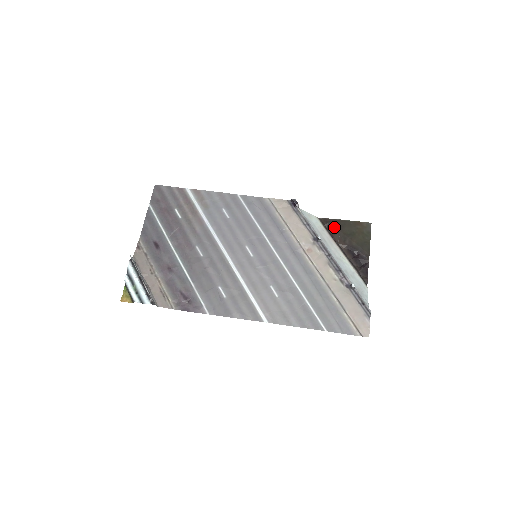
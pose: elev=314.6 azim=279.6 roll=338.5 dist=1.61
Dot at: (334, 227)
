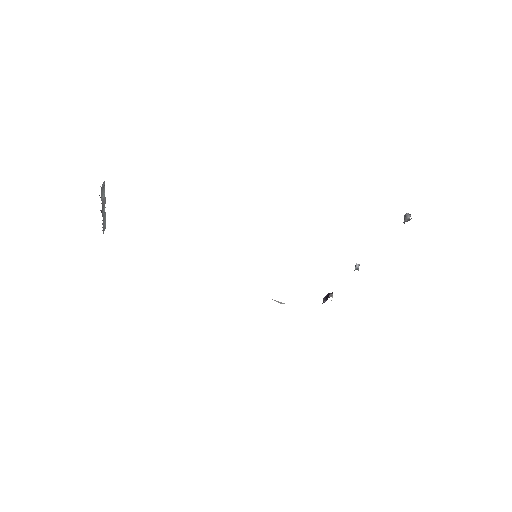
Dot at: occluded
